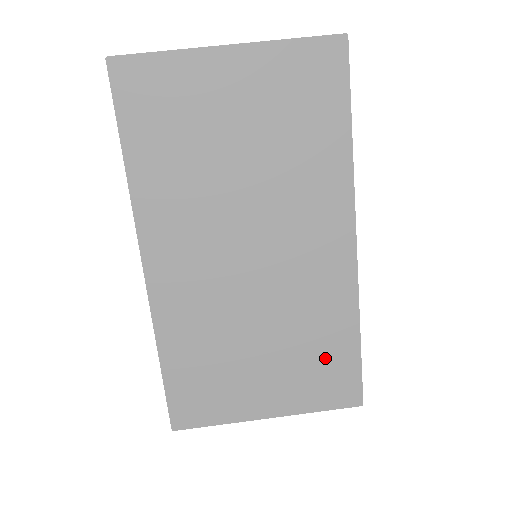
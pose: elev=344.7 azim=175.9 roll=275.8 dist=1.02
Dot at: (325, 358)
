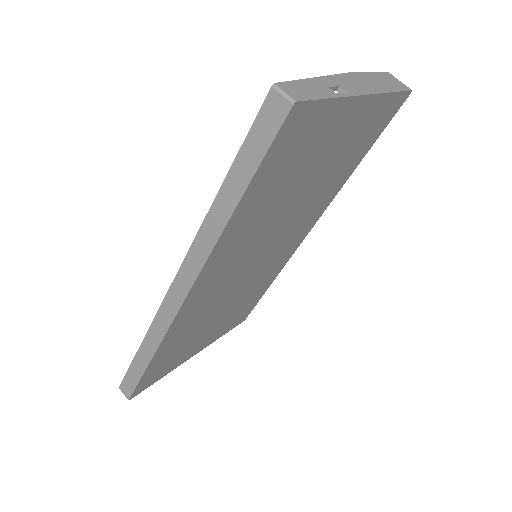
Dot at: (247, 305)
